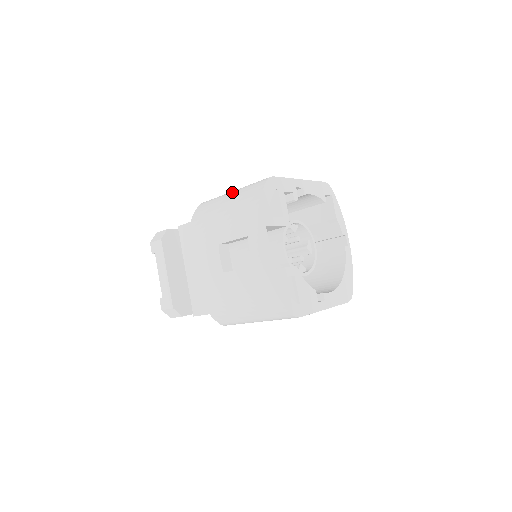
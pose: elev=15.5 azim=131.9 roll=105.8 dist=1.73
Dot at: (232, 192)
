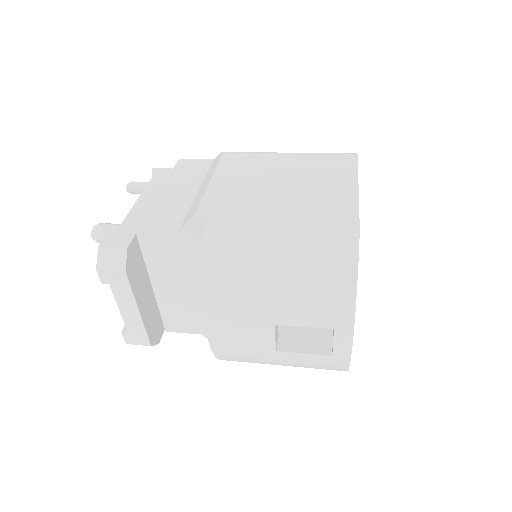
Dot at: (282, 235)
